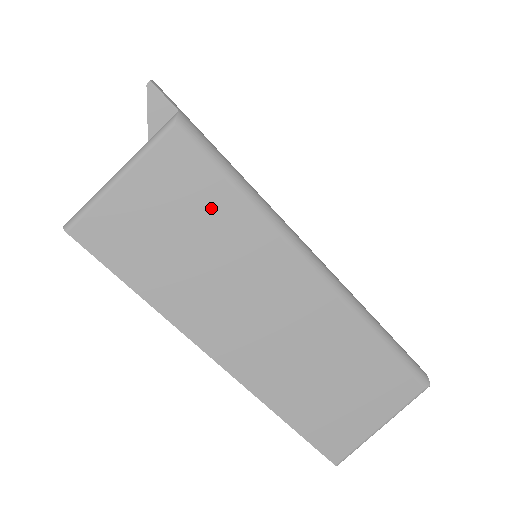
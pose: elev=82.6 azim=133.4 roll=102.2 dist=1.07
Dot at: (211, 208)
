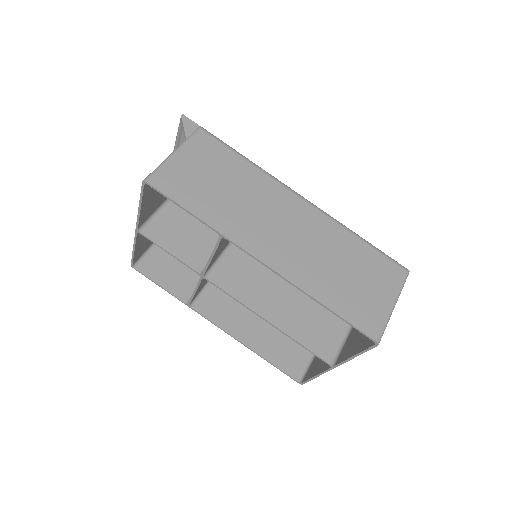
Dot at: (230, 167)
